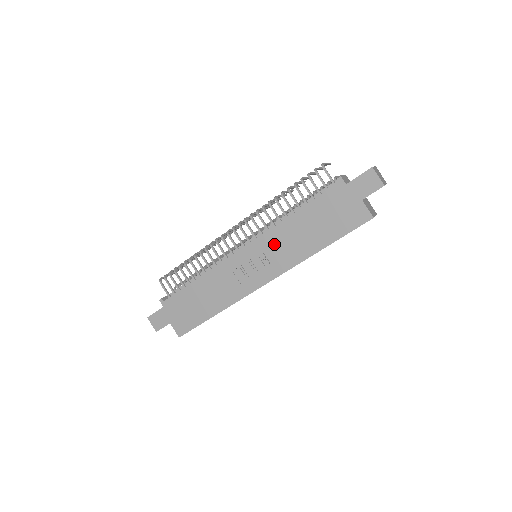
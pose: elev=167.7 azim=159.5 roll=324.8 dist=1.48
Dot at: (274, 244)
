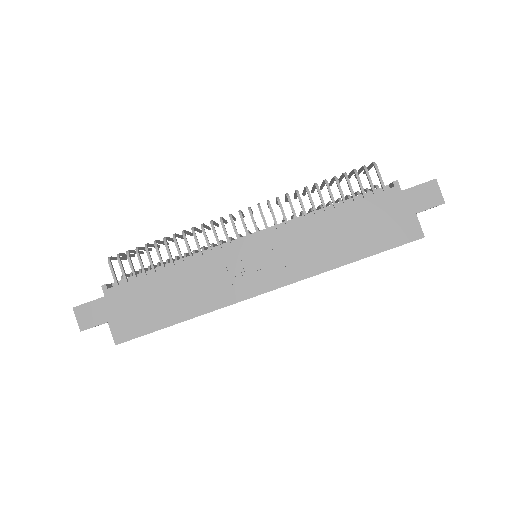
Dot at: (294, 242)
